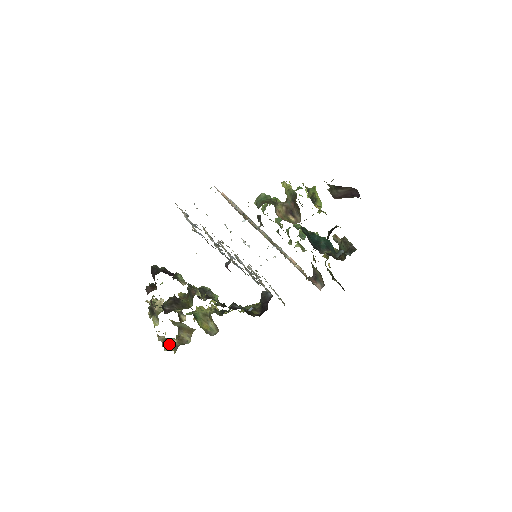
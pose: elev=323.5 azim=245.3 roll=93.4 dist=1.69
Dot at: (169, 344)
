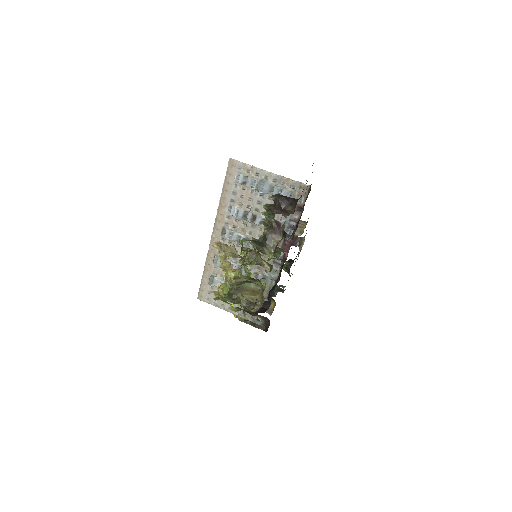
Dot at: occluded
